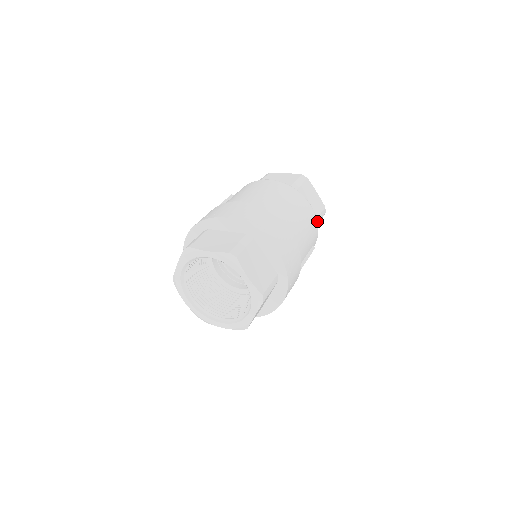
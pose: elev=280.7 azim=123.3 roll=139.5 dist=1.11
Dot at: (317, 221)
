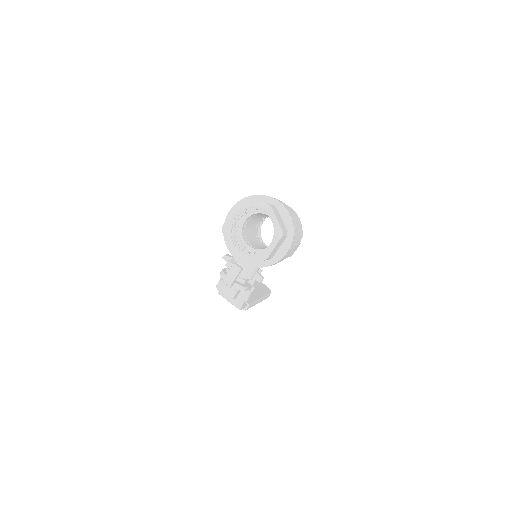
Dot at: occluded
